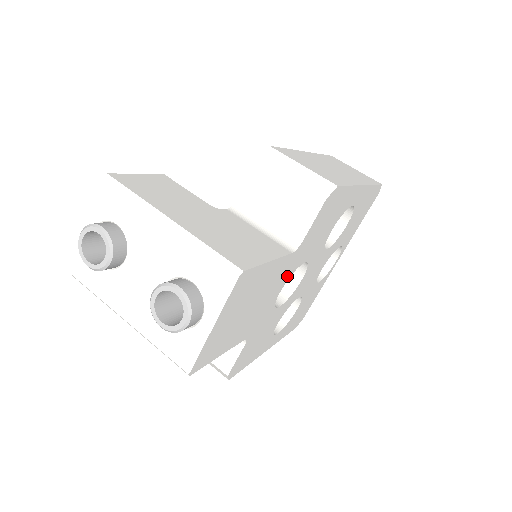
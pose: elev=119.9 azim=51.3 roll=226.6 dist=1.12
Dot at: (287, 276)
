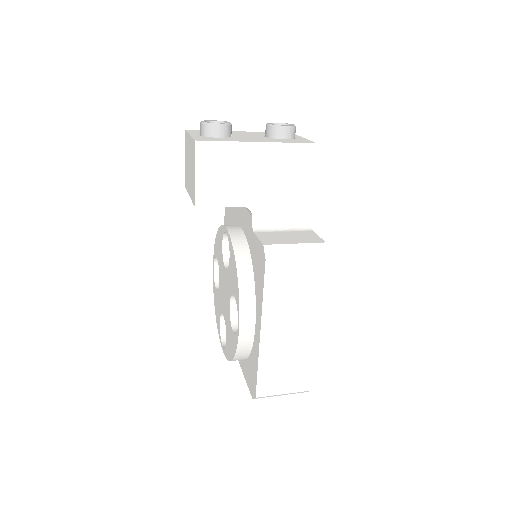
Dot at: occluded
